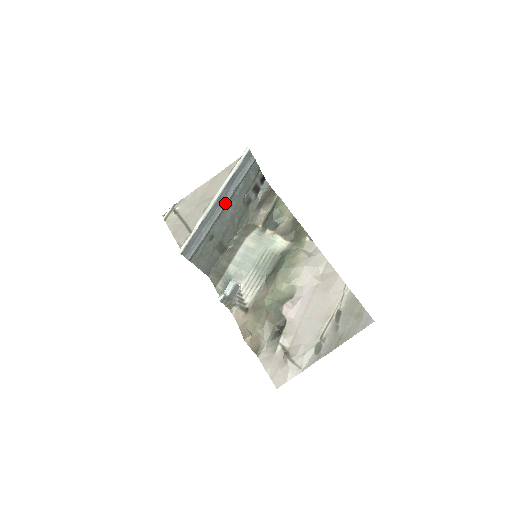
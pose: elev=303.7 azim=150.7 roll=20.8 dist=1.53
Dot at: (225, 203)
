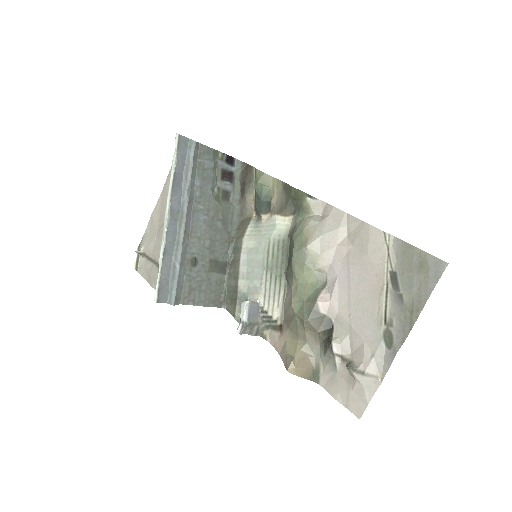
Dot at: (185, 213)
